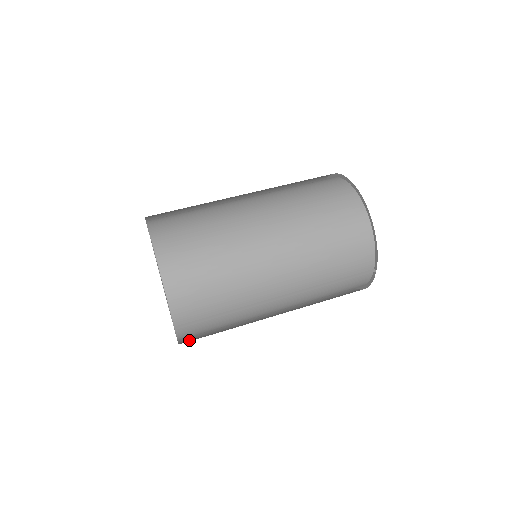
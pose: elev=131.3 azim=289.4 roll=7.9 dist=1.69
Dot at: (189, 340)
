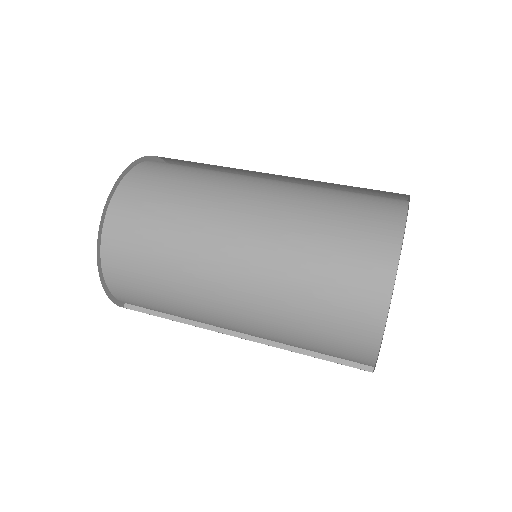
Dot at: occluded
